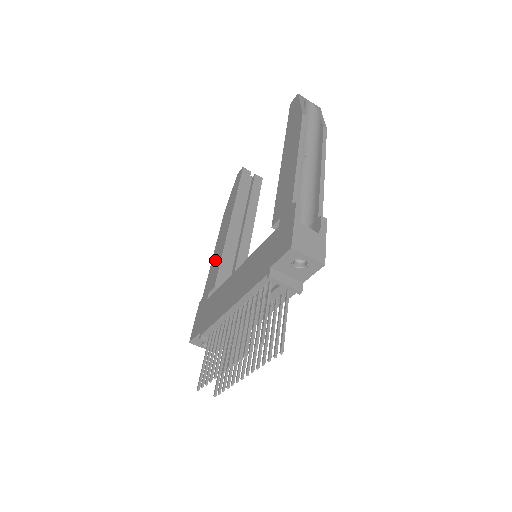
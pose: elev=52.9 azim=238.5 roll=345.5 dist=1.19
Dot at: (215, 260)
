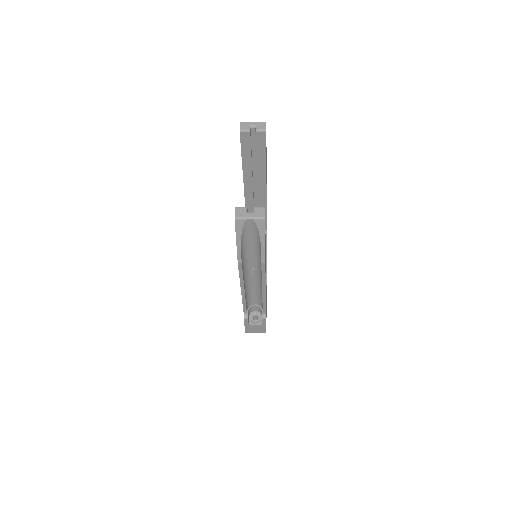
Dot at: occluded
